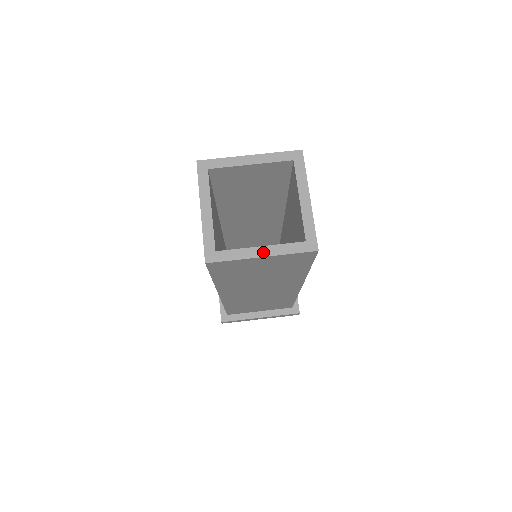
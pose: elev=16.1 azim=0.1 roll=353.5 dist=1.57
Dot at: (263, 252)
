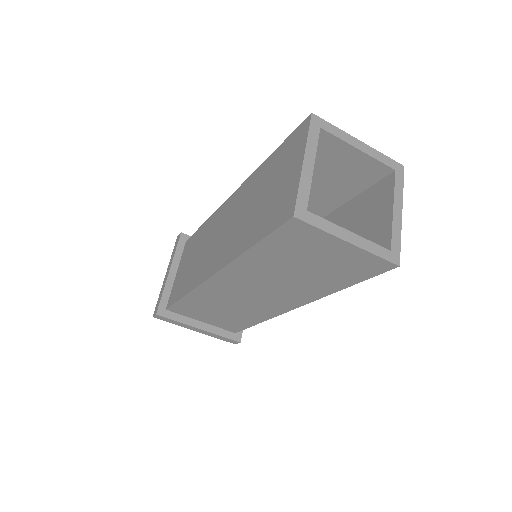
Dot at: (351, 238)
